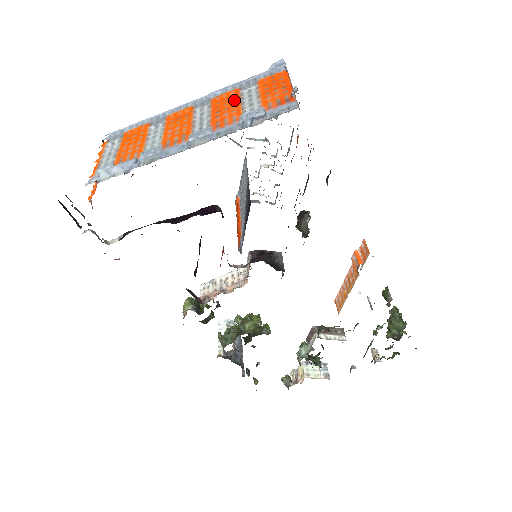
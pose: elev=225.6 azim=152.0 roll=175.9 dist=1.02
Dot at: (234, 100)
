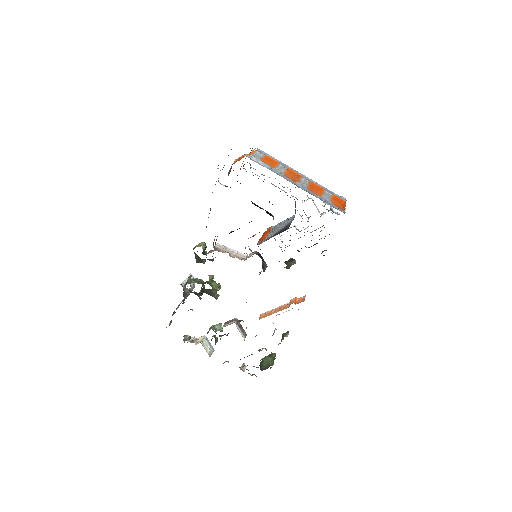
Dot at: (320, 190)
